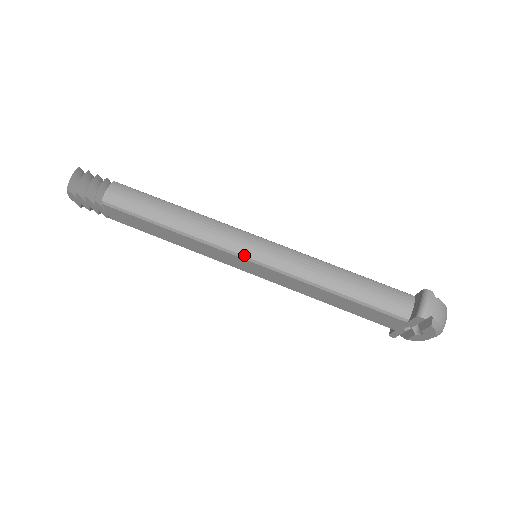
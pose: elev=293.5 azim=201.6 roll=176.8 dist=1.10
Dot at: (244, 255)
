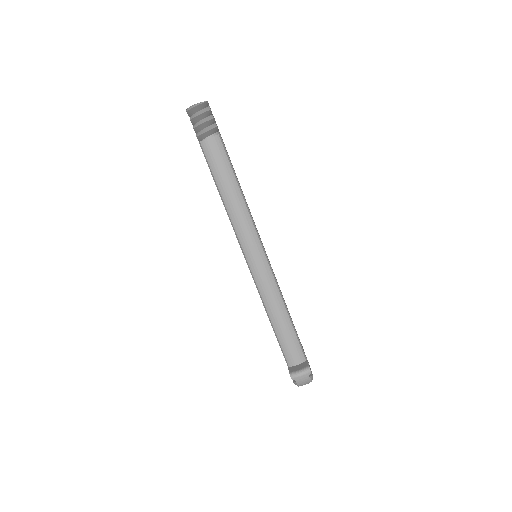
Dot at: (246, 256)
